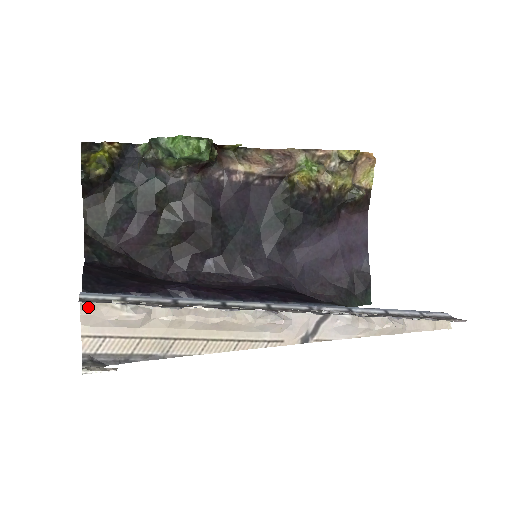
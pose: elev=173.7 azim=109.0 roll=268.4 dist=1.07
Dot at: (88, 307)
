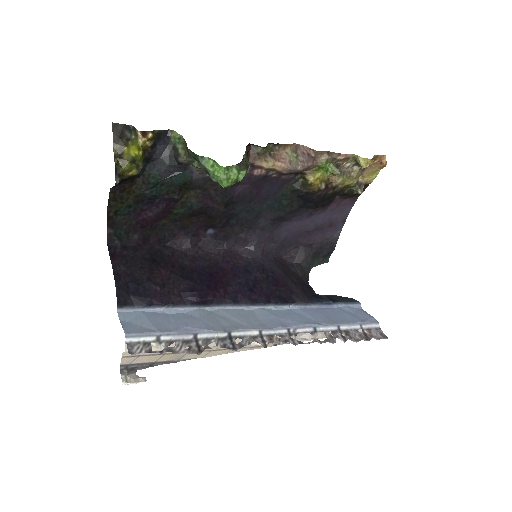
Dot at: (131, 345)
